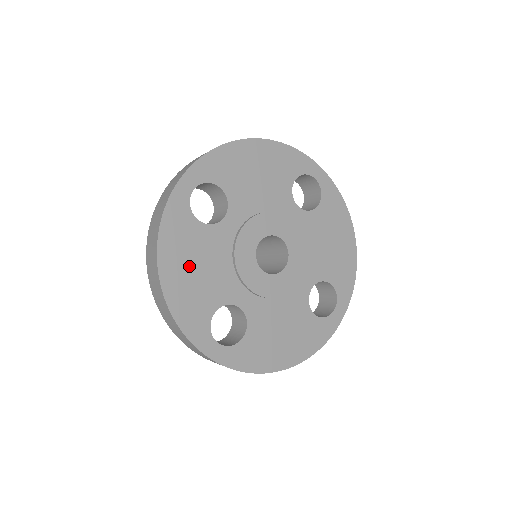
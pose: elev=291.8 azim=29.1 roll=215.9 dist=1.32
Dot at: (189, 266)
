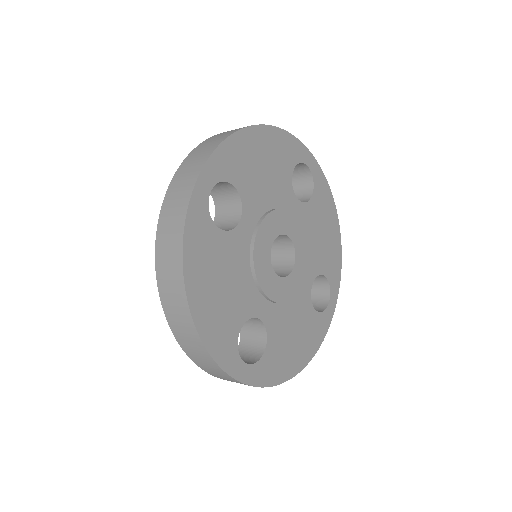
Dot at: (214, 283)
